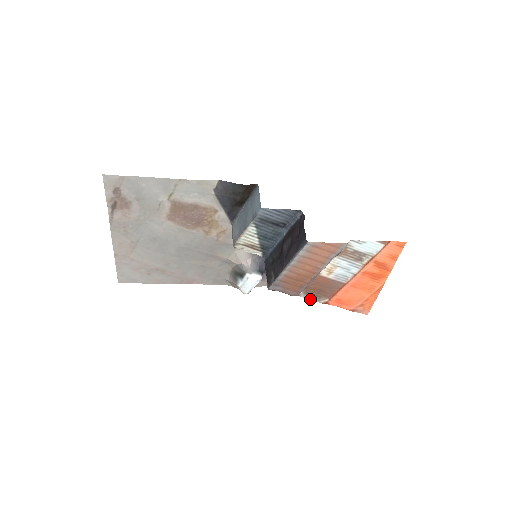
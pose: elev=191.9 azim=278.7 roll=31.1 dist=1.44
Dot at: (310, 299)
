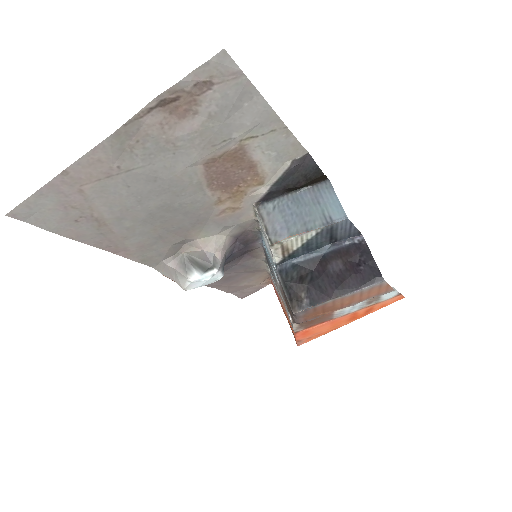
Dot at: (294, 327)
